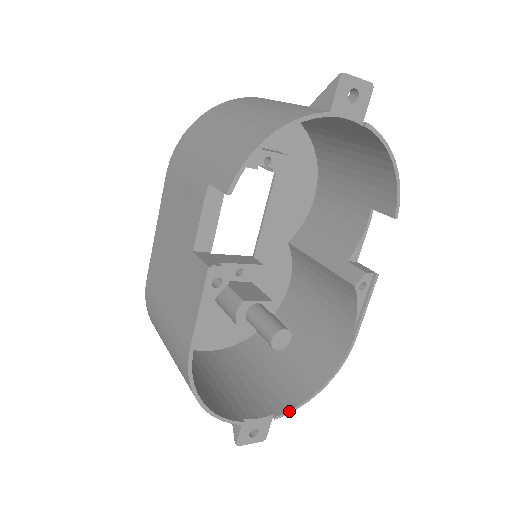
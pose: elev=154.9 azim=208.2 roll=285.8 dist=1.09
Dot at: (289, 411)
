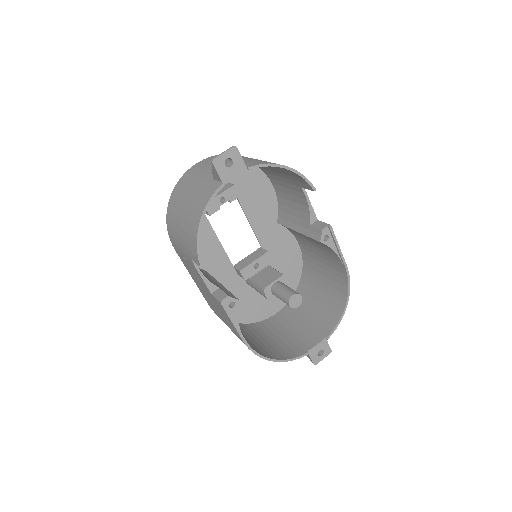
Dot at: (334, 330)
